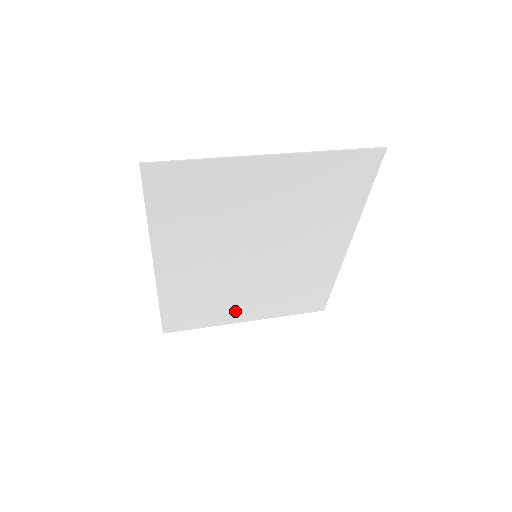
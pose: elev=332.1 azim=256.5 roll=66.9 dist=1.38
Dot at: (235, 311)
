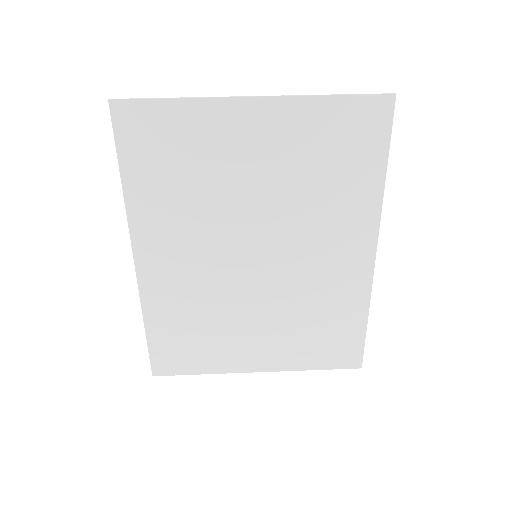
Dot at: (240, 350)
